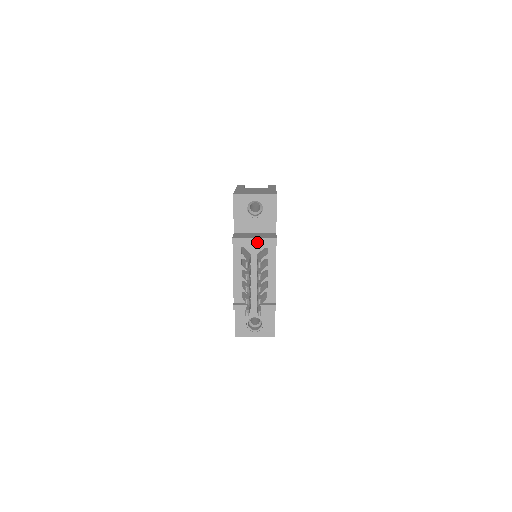
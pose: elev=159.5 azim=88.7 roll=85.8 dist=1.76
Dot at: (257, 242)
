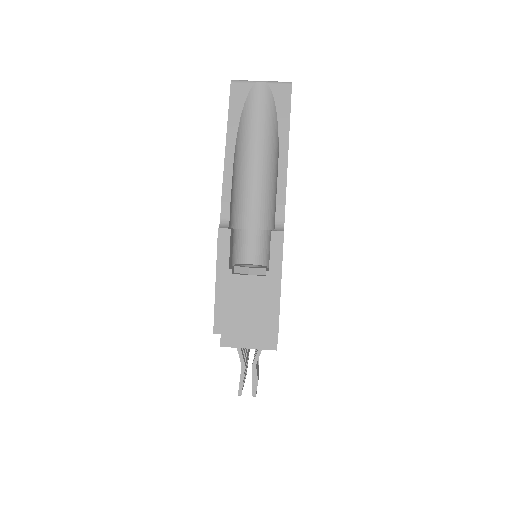
Dot at: (252, 347)
